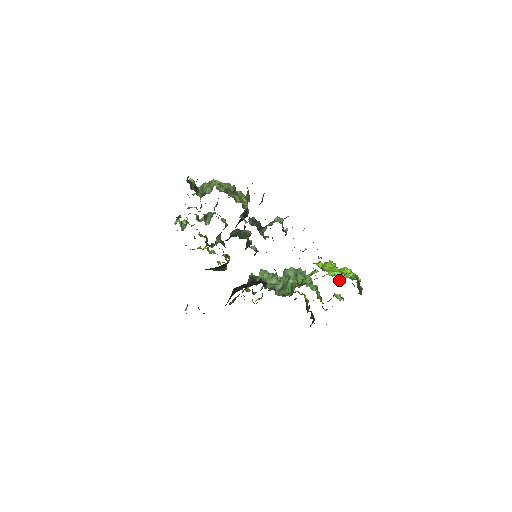
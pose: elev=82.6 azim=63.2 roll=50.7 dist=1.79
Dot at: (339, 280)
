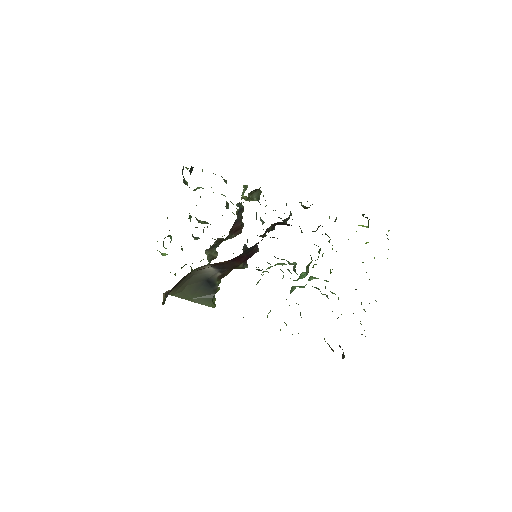
Dot at: occluded
